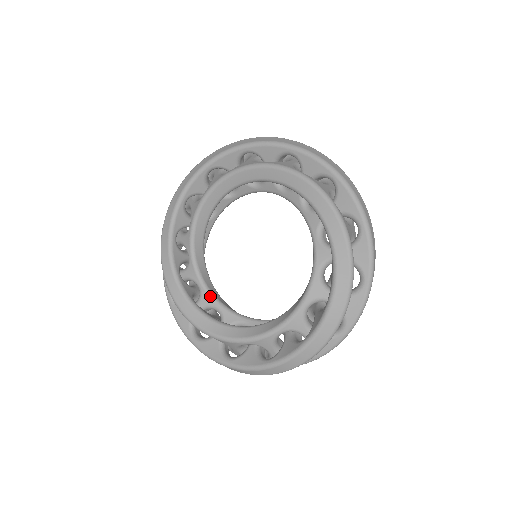
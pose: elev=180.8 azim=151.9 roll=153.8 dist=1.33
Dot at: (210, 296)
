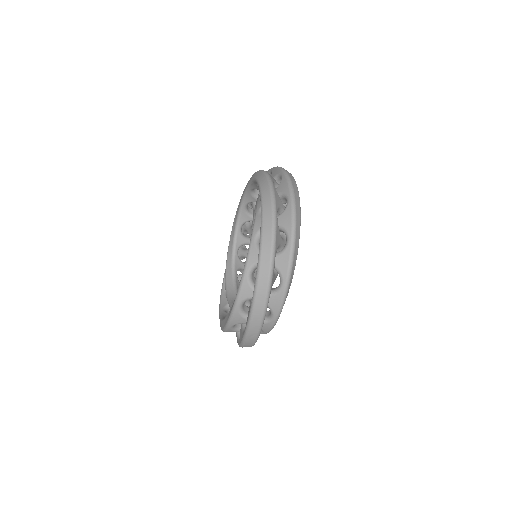
Dot at: occluded
